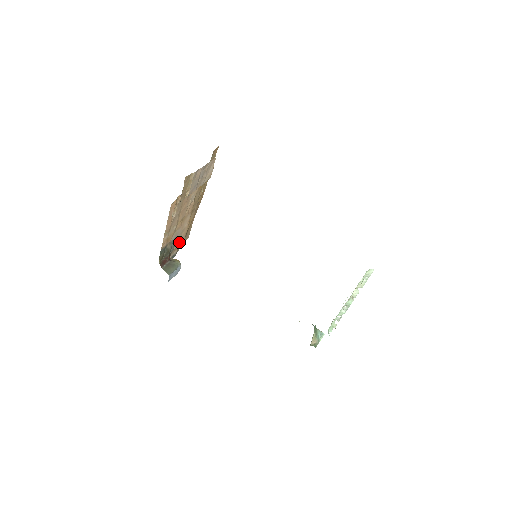
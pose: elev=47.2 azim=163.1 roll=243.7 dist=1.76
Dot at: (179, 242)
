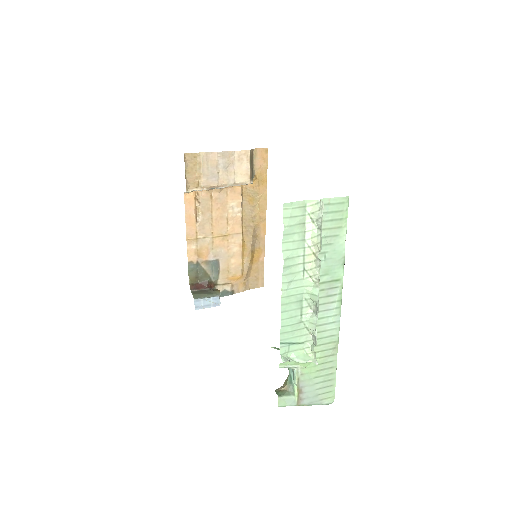
Dot at: (230, 273)
